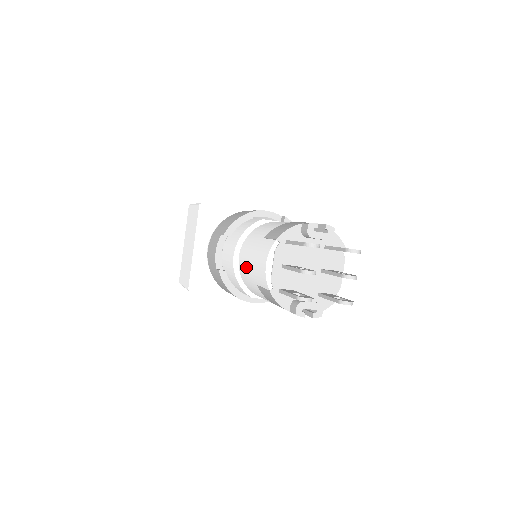
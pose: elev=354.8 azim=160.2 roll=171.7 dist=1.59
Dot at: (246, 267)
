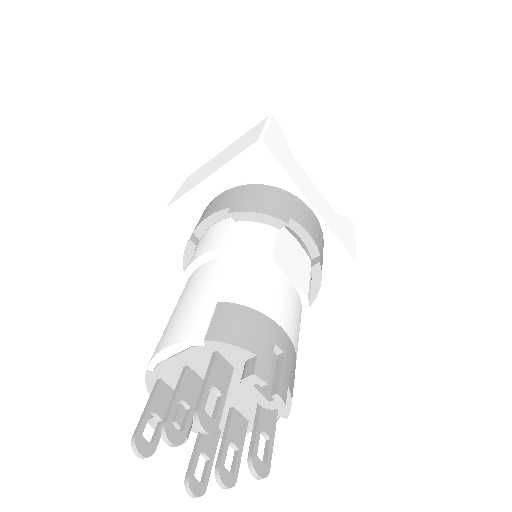
Dot at: (184, 293)
